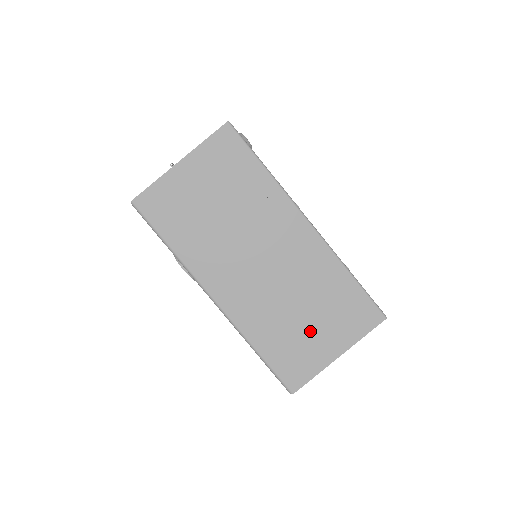
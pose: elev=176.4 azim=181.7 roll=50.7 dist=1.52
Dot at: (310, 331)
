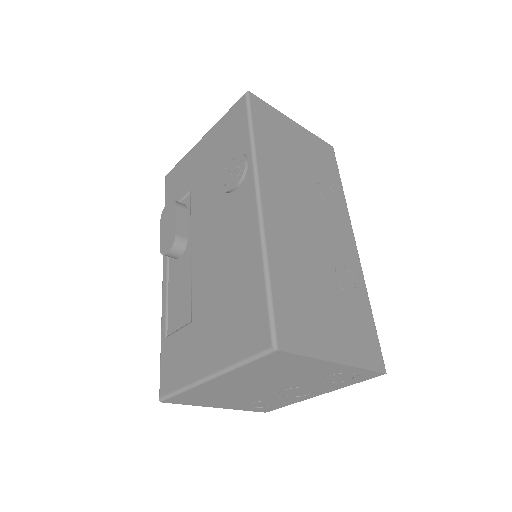
Dot at: (323, 311)
